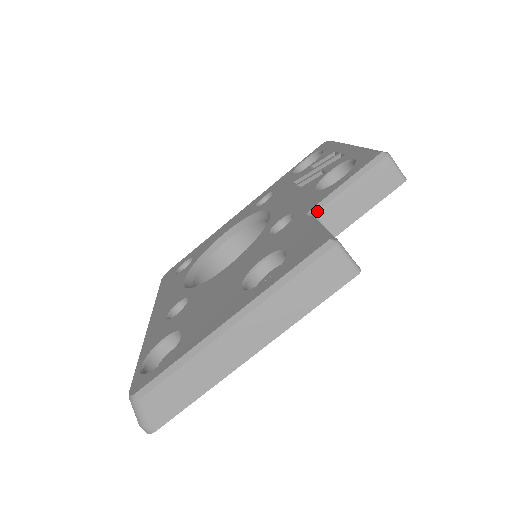
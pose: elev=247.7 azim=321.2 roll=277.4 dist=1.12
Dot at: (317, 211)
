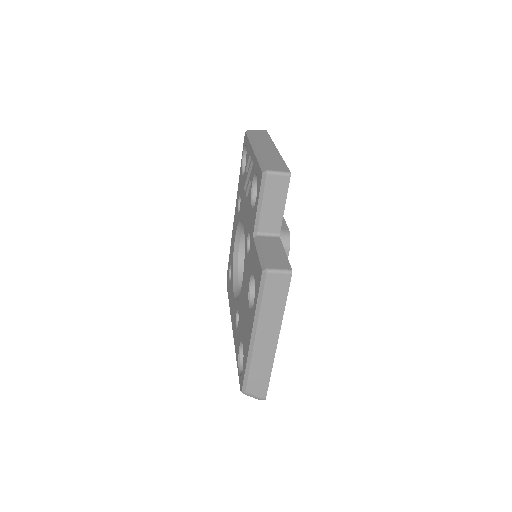
Dot at: (257, 231)
